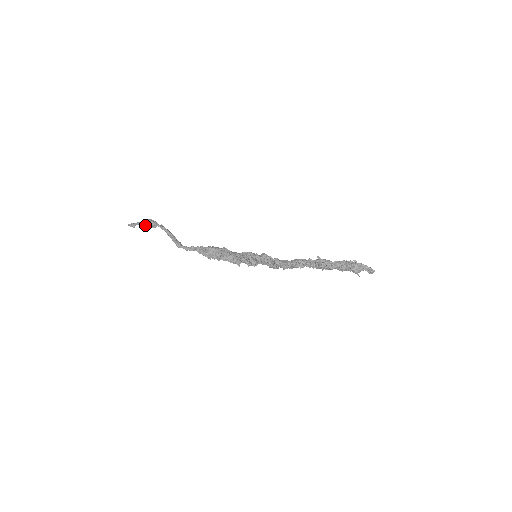
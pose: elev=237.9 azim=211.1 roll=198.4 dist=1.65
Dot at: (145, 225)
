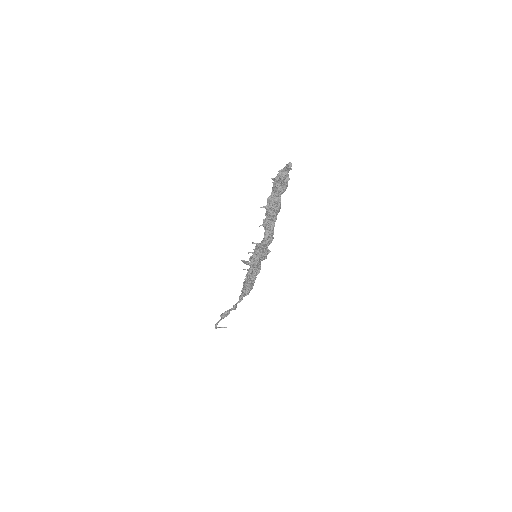
Dot at: (223, 318)
